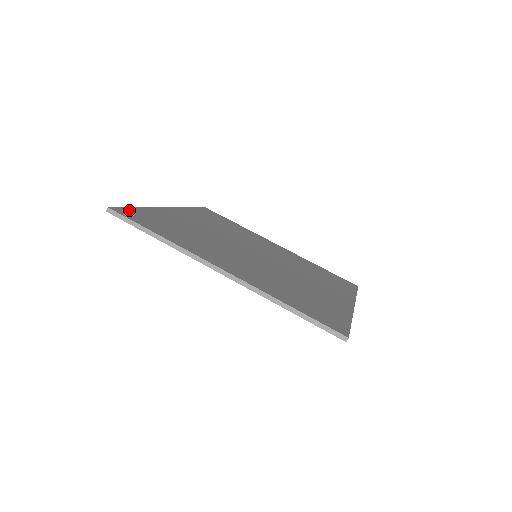
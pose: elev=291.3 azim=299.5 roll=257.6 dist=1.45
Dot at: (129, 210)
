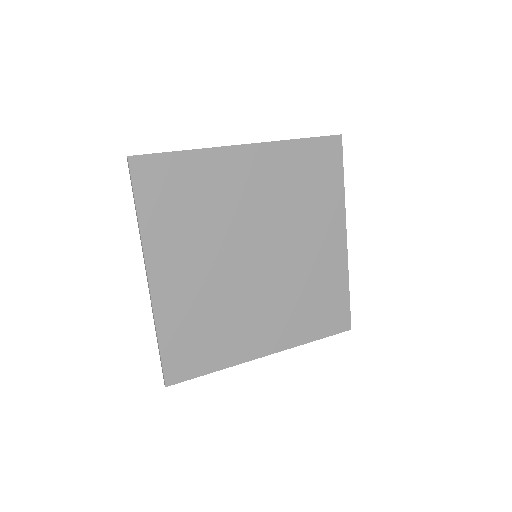
Dot at: (138, 183)
